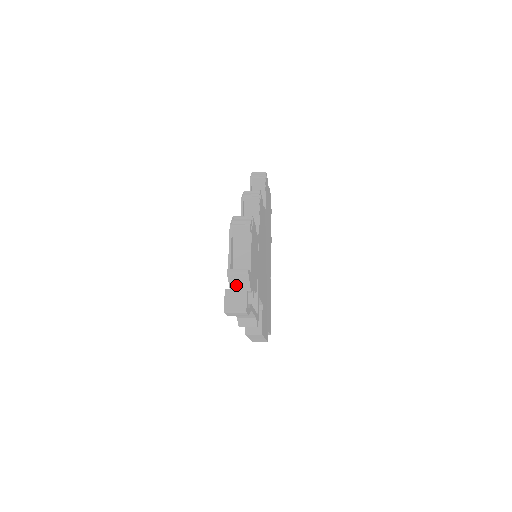
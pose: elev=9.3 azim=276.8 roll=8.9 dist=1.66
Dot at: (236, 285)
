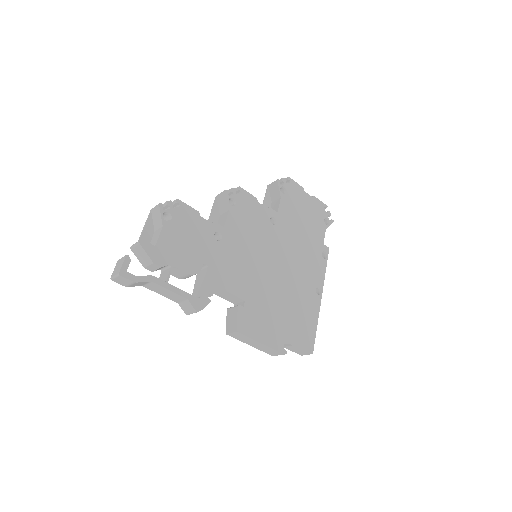
Dot at: (143, 260)
